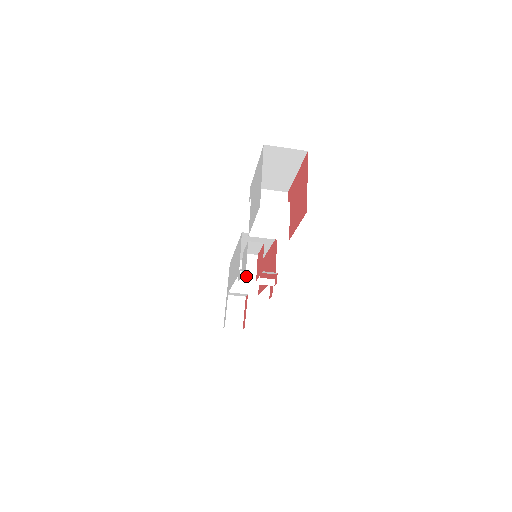
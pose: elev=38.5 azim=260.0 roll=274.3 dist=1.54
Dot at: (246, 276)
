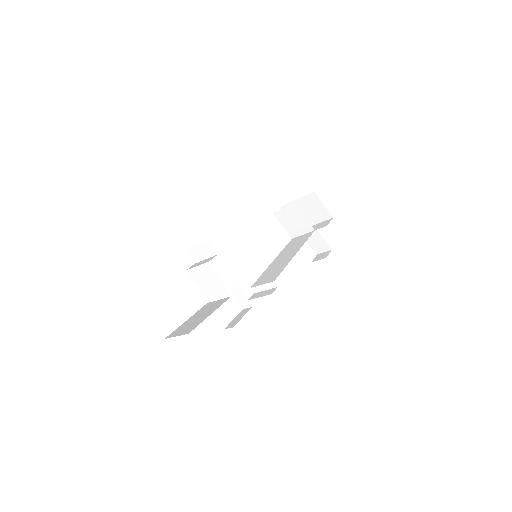
Dot at: (243, 305)
